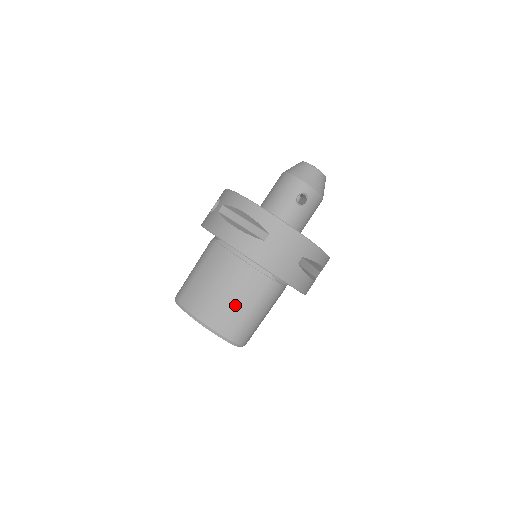
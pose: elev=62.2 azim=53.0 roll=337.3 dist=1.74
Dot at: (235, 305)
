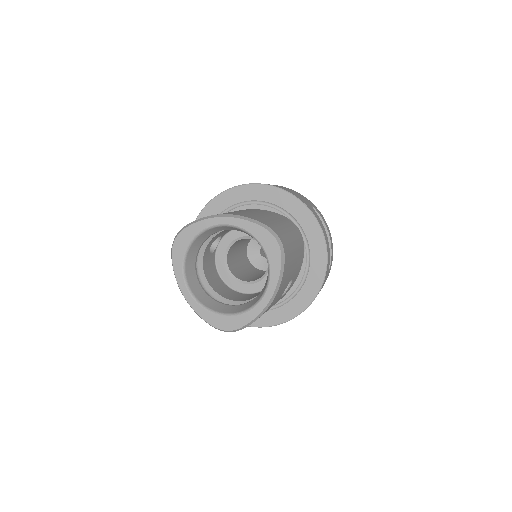
Dot at: (261, 215)
